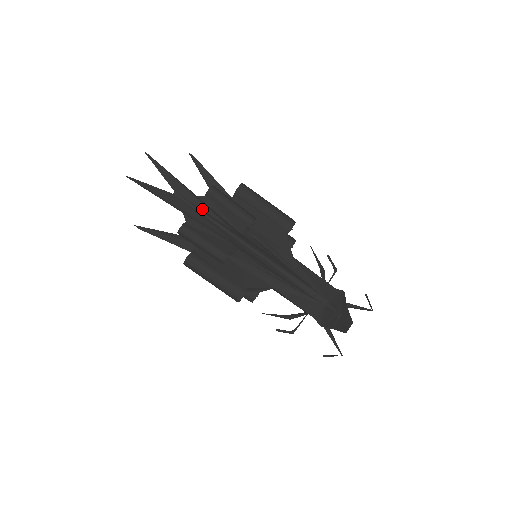
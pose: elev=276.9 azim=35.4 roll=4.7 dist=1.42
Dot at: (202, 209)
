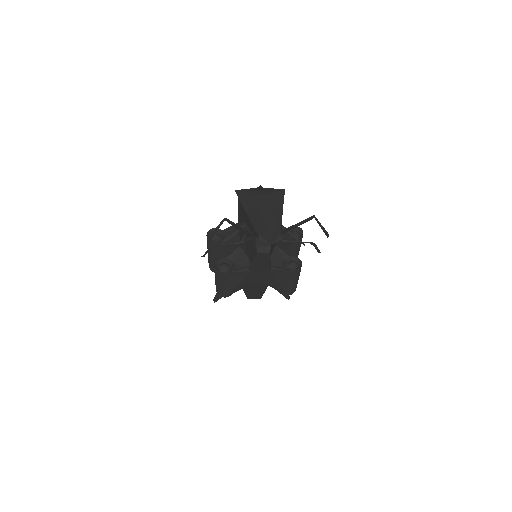
Dot at: occluded
